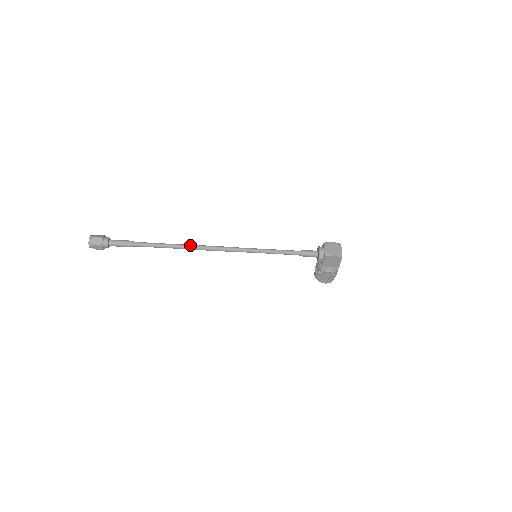
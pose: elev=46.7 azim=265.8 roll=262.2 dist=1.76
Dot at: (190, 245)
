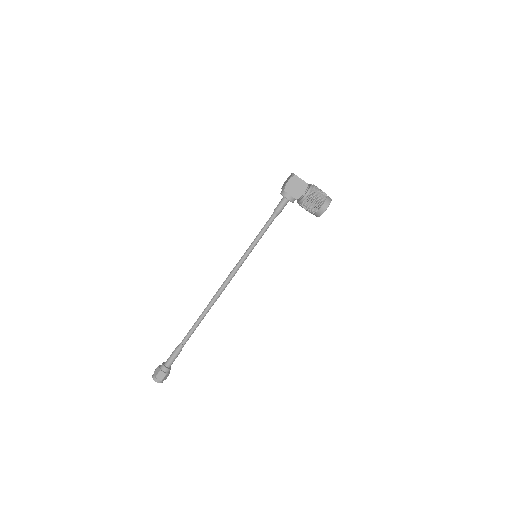
Dot at: occluded
